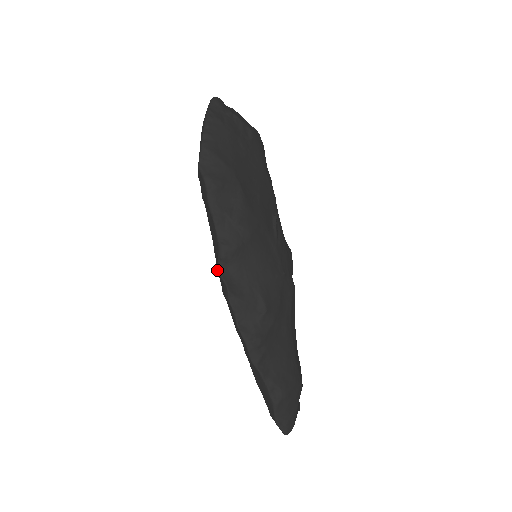
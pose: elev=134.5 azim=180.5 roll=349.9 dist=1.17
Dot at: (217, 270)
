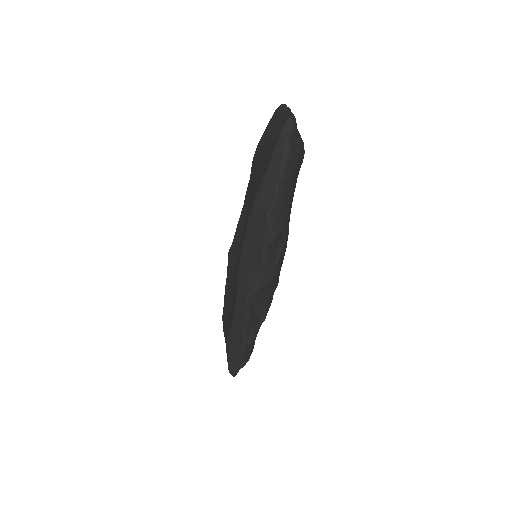
Dot at: (237, 287)
